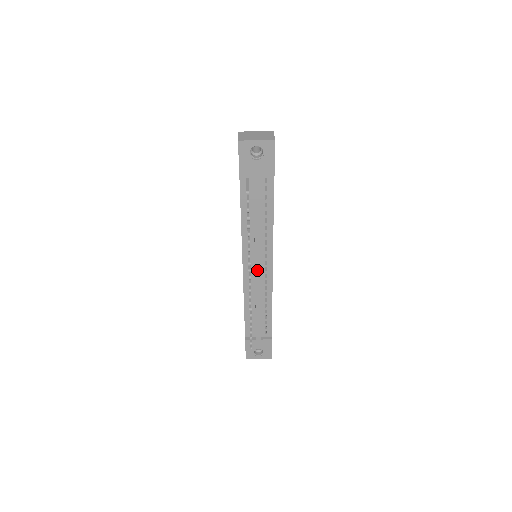
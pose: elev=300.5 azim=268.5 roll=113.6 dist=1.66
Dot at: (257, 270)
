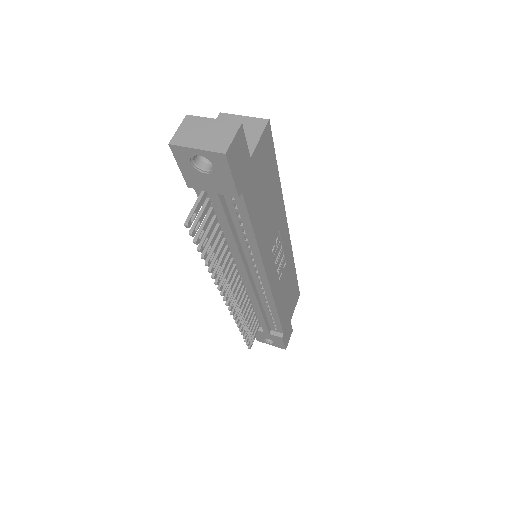
Dot at: (246, 282)
